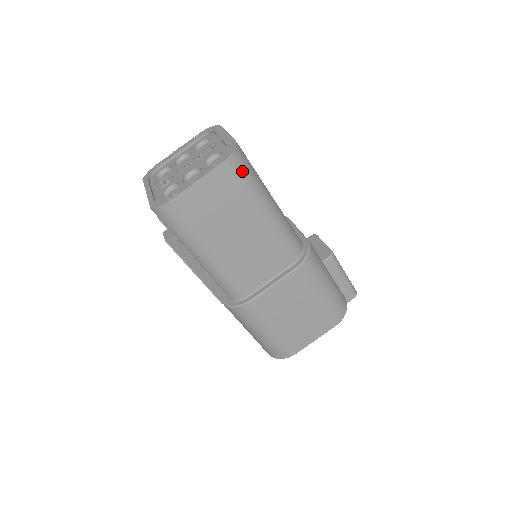
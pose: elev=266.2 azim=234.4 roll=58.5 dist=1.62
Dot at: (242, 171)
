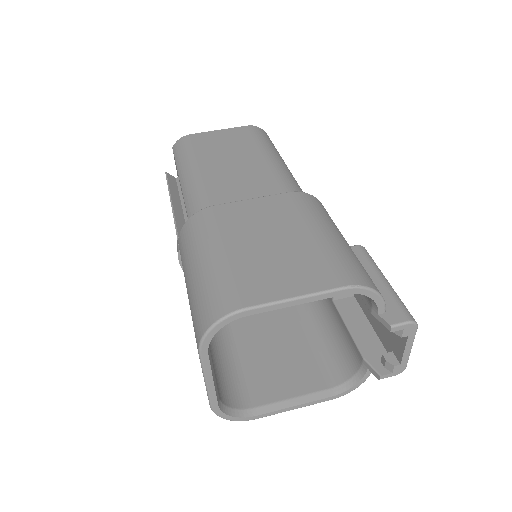
Dot at: (263, 135)
